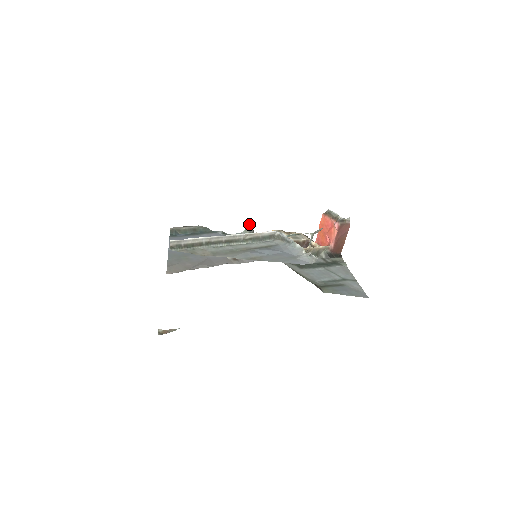
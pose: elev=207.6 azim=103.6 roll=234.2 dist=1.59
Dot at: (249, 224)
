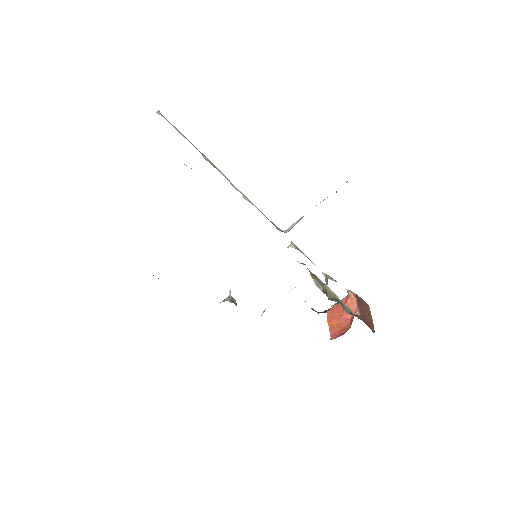
Dot at: occluded
